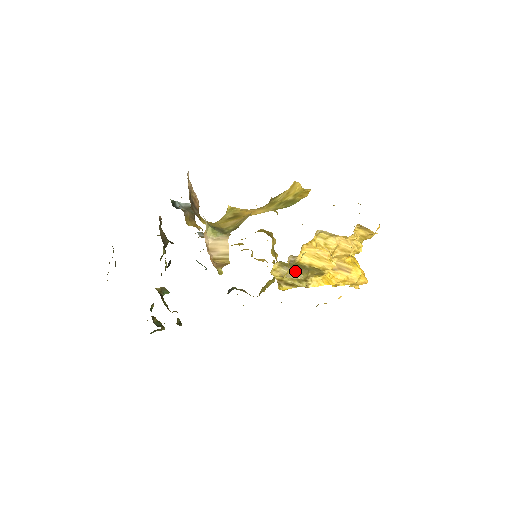
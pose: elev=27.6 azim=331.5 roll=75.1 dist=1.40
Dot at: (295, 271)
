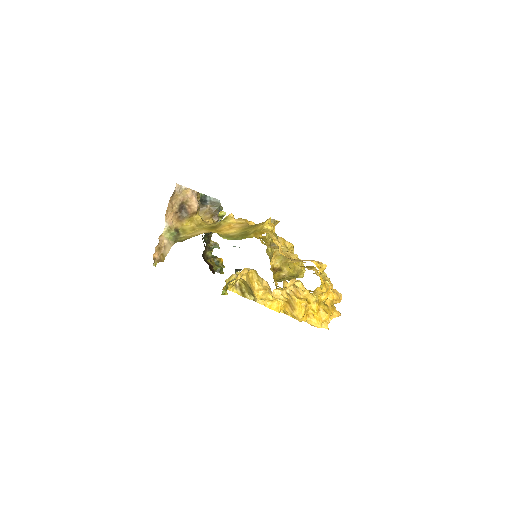
Dot at: occluded
